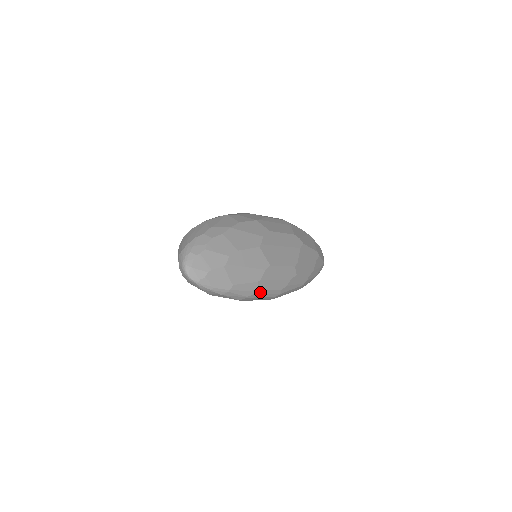
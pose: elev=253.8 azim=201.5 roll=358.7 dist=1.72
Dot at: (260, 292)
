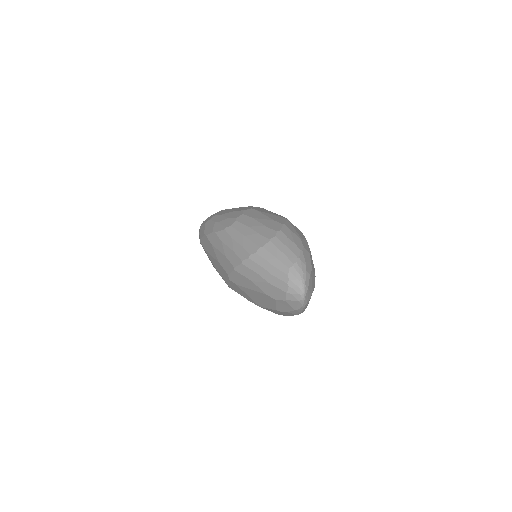
Dot at: occluded
